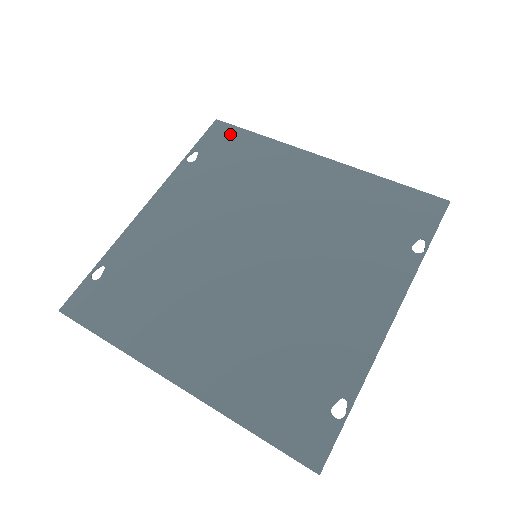
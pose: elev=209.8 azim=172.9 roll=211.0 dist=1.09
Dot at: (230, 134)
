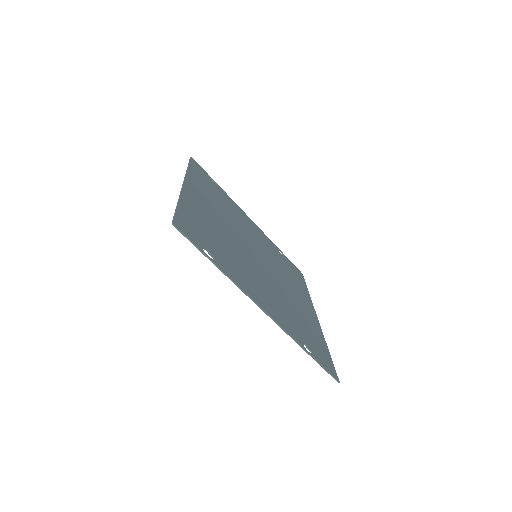
Dot at: (300, 276)
